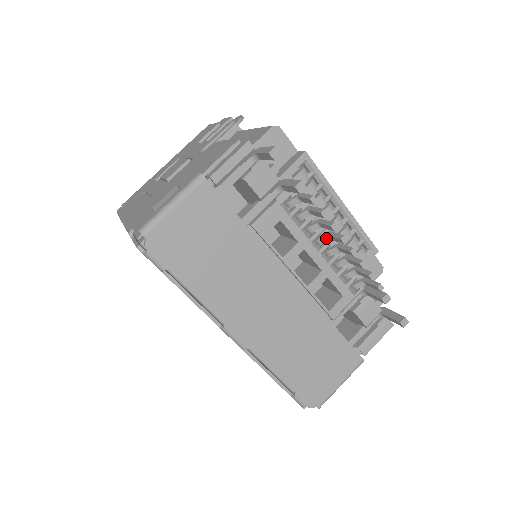
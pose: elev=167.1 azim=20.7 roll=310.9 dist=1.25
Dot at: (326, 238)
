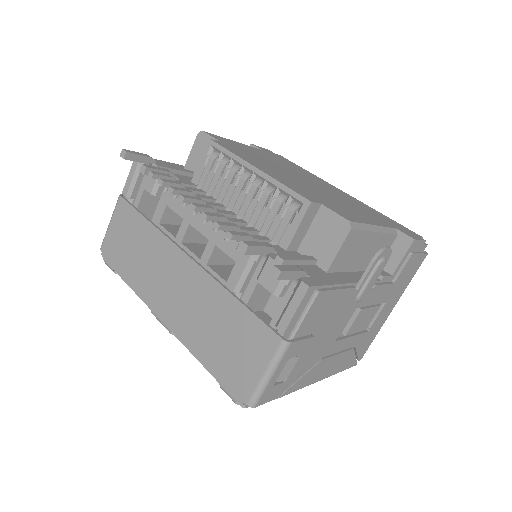
Dot at: occluded
